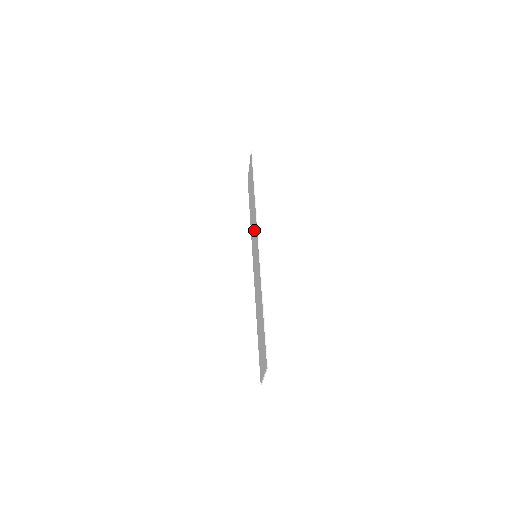
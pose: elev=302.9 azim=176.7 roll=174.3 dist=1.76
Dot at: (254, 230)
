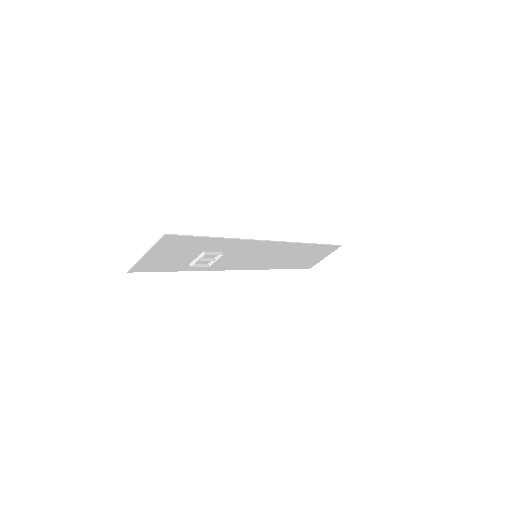
Dot at: (278, 252)
